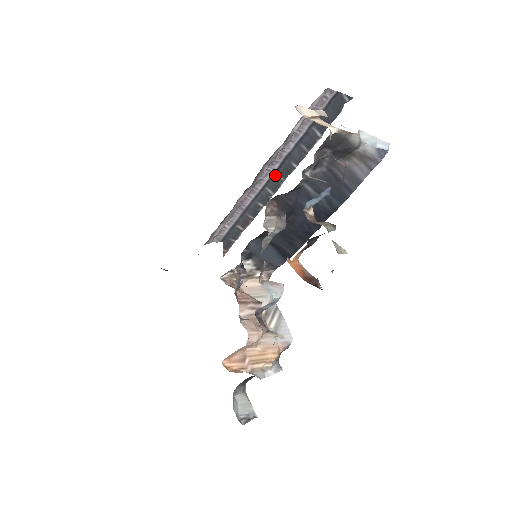
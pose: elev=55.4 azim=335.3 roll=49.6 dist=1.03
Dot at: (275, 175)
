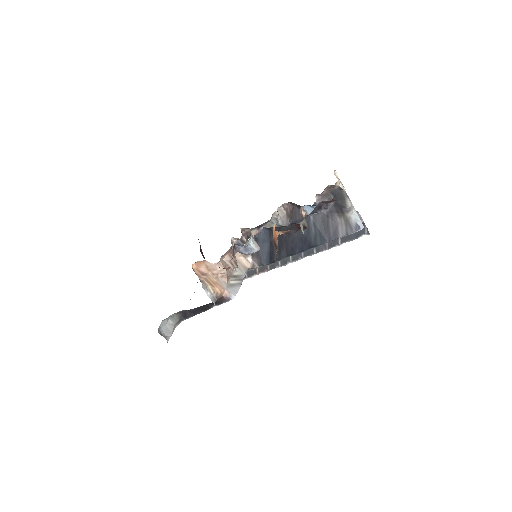
Dot at: occluded
